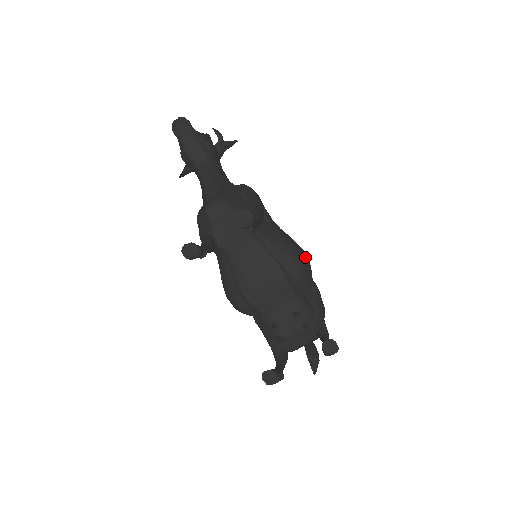
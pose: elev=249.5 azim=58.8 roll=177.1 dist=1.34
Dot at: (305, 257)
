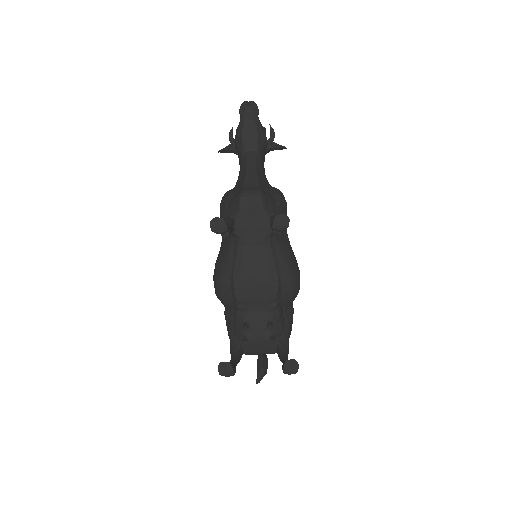
Dot at: occluded
